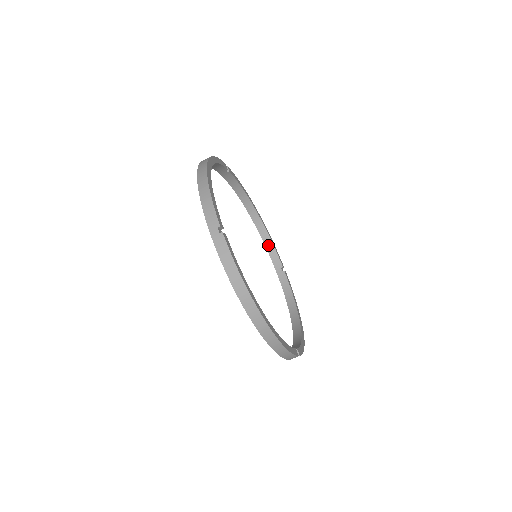
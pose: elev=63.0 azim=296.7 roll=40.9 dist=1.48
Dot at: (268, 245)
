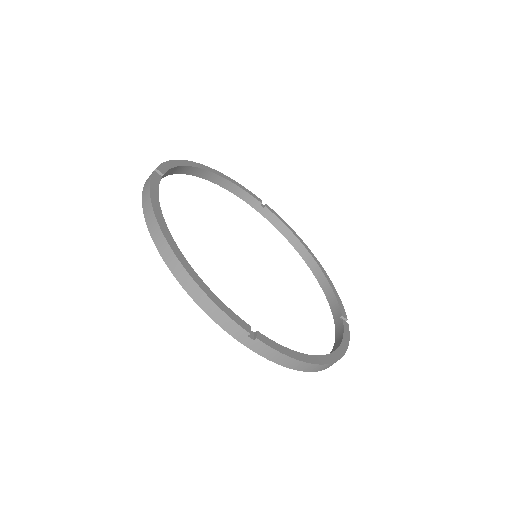
Dot at: (329, 296)
